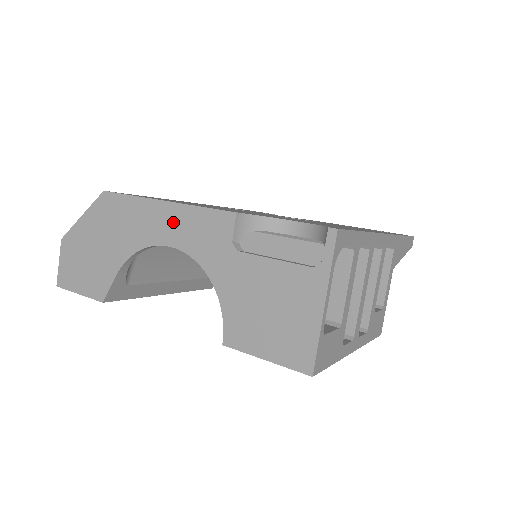
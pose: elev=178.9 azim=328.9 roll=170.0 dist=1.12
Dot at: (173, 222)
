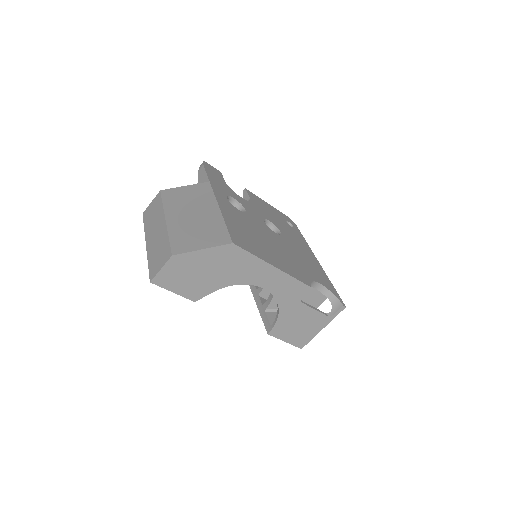
Dot at: (274, 279)
